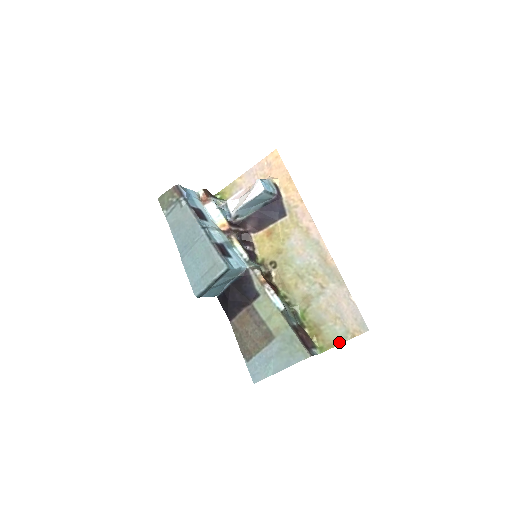
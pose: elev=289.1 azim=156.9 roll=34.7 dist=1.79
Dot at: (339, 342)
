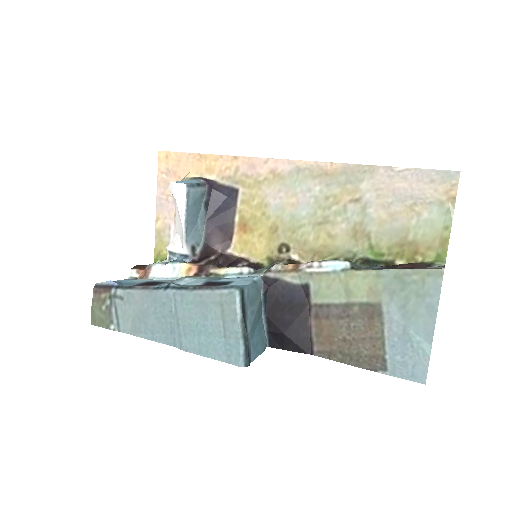
Dot at: (447, 225)
